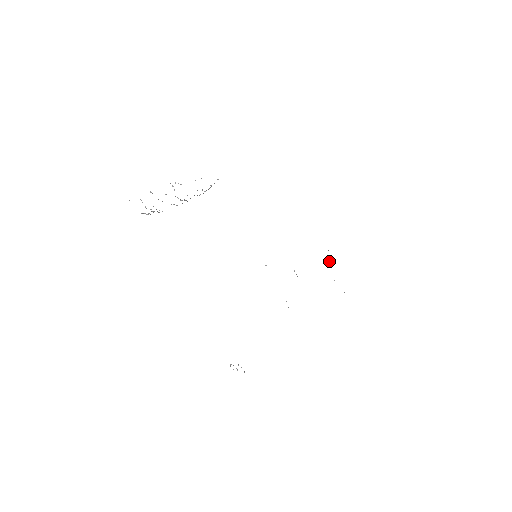
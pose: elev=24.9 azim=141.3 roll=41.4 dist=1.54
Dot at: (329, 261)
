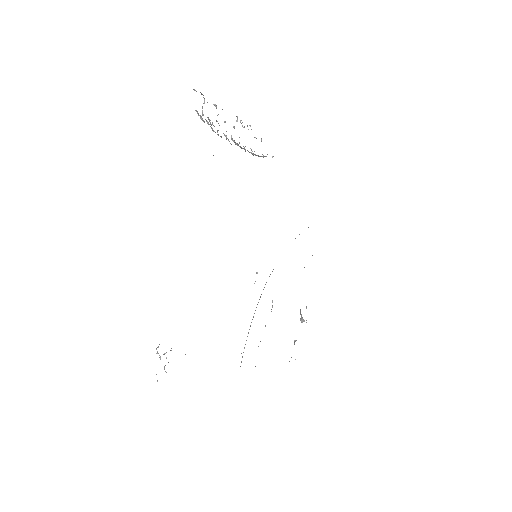
Dot at: (302, 318)
